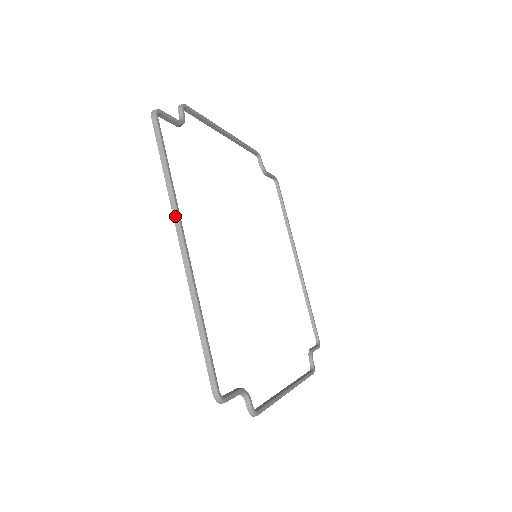
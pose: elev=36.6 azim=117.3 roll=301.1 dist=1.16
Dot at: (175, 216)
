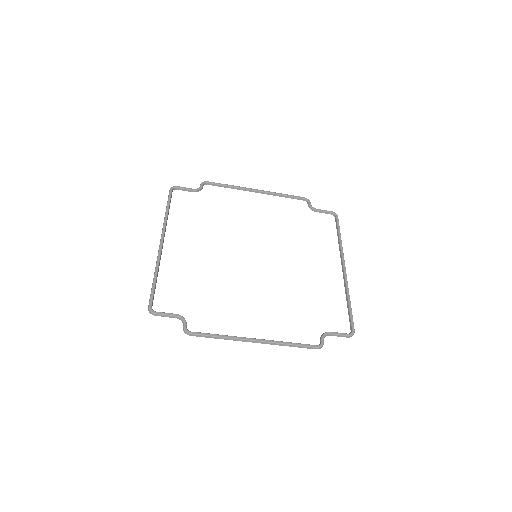
Dot at: (162, 229)
